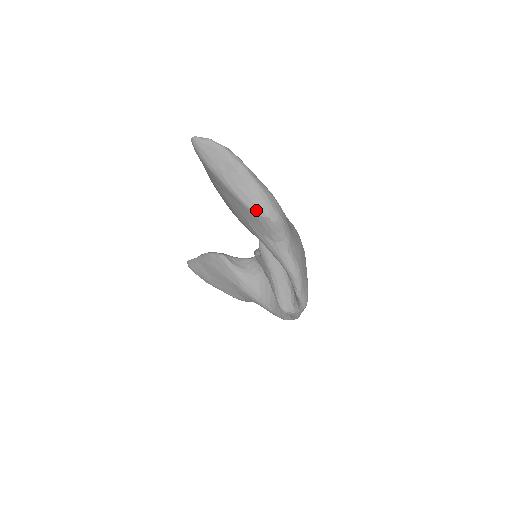
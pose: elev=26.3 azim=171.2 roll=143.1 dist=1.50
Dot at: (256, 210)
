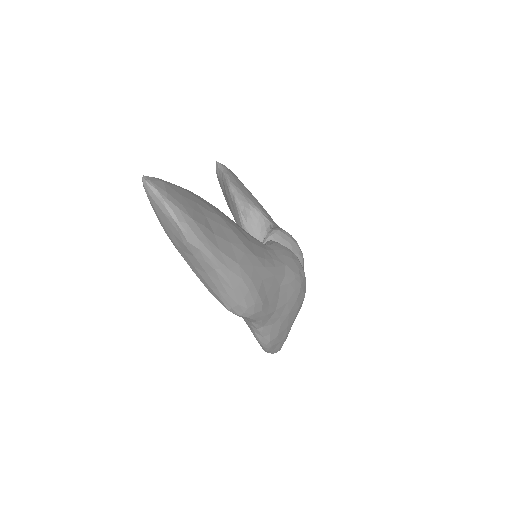
Dot at: (215, 296)
